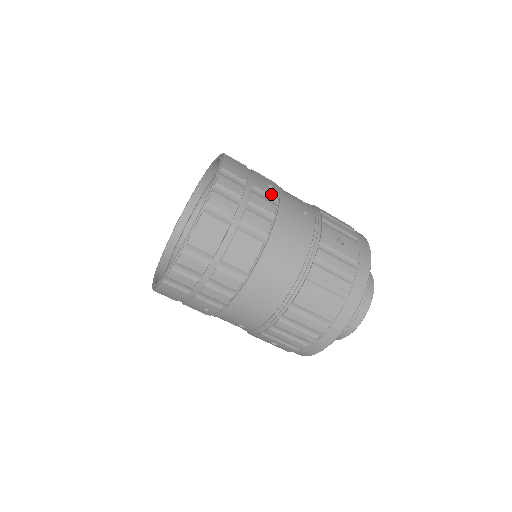
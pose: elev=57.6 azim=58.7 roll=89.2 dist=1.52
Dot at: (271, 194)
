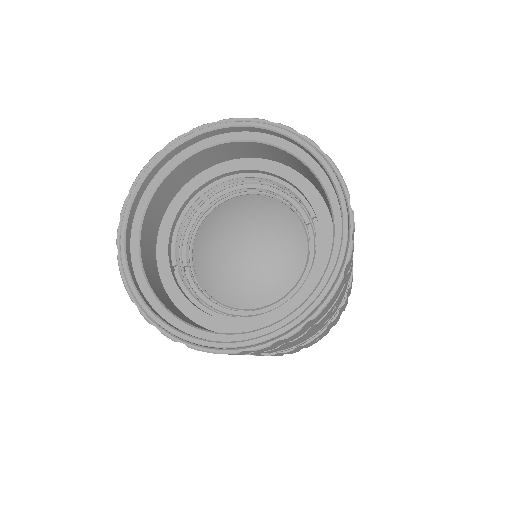
Dot at: occluded
